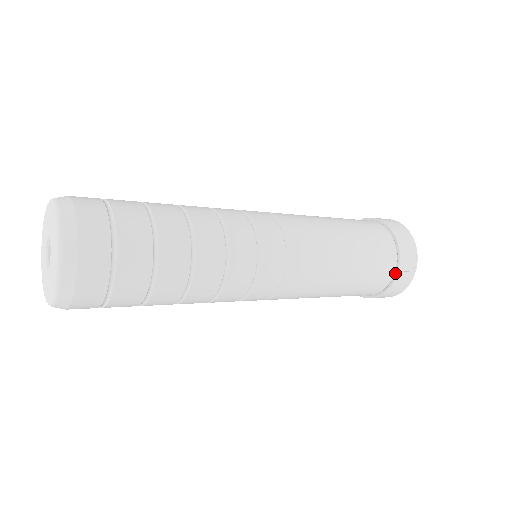
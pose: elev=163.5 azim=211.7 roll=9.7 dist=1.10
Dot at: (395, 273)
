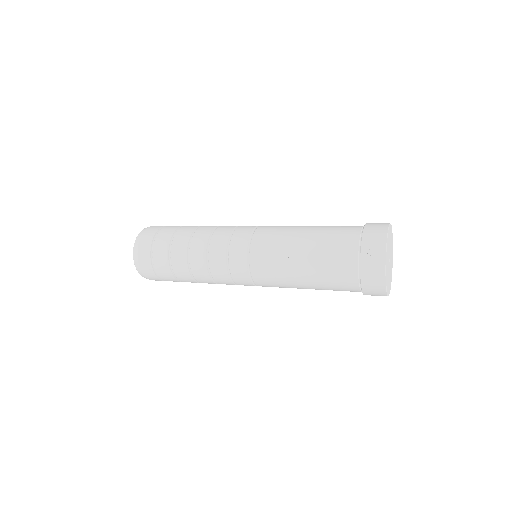
Dot at: (360, 254)
